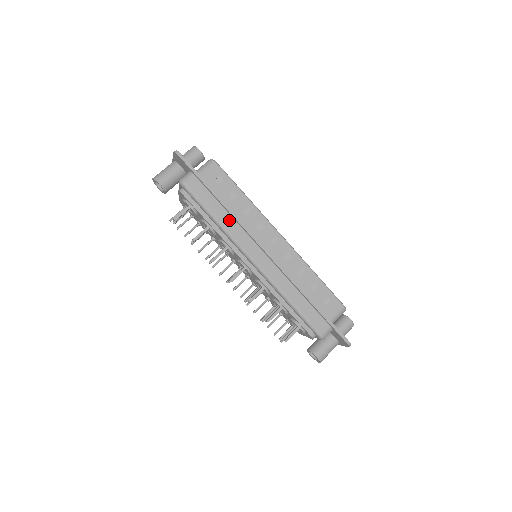
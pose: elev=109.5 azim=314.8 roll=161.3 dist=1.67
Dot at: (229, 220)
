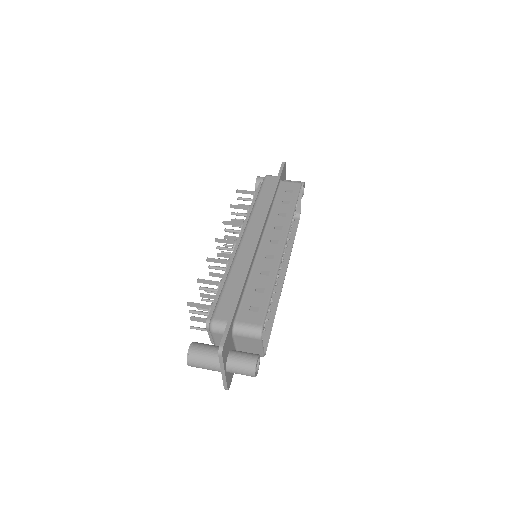
Dot at: (263, 207)
